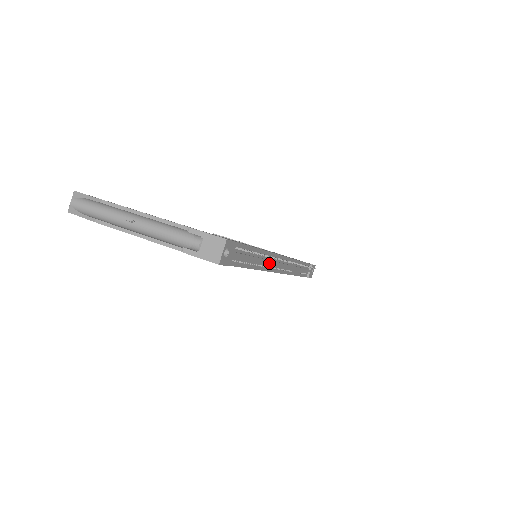
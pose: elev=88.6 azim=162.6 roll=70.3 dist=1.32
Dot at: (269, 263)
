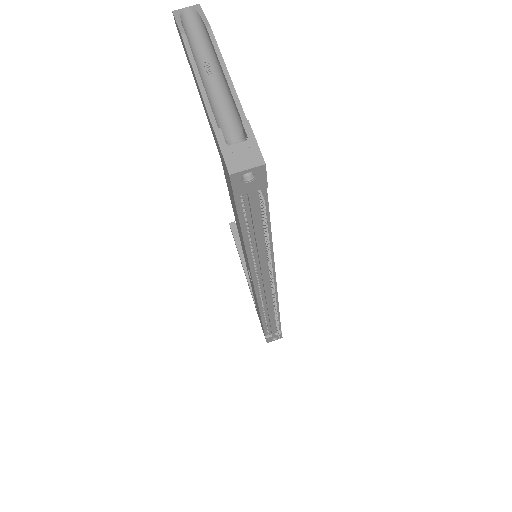
Dot at: (261, 265)
